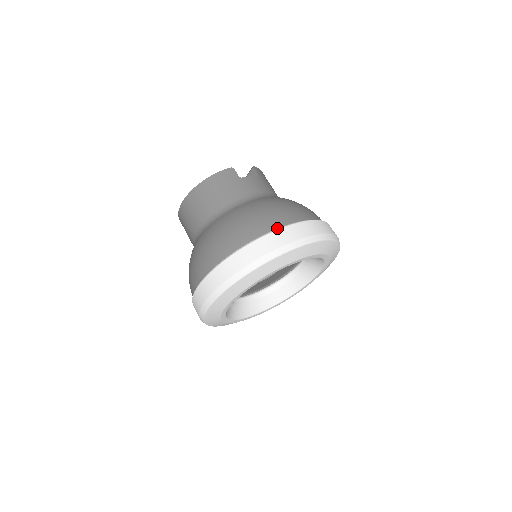
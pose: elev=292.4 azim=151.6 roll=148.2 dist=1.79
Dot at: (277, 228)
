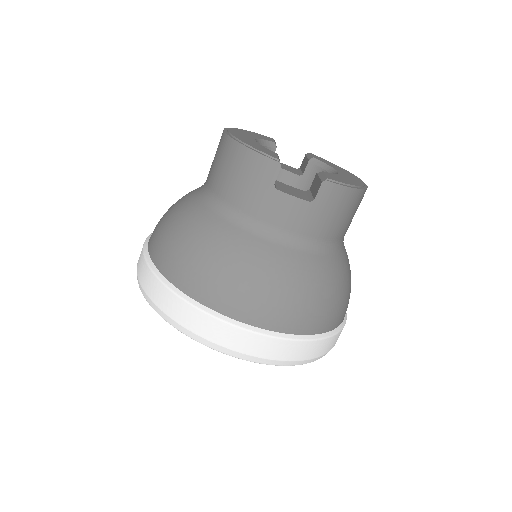
Dot at: (202, 305)
